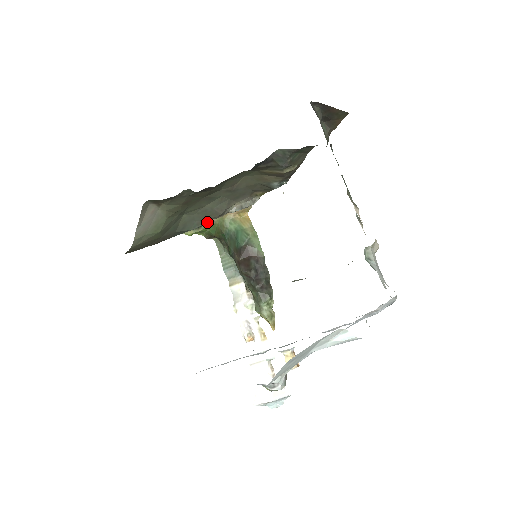
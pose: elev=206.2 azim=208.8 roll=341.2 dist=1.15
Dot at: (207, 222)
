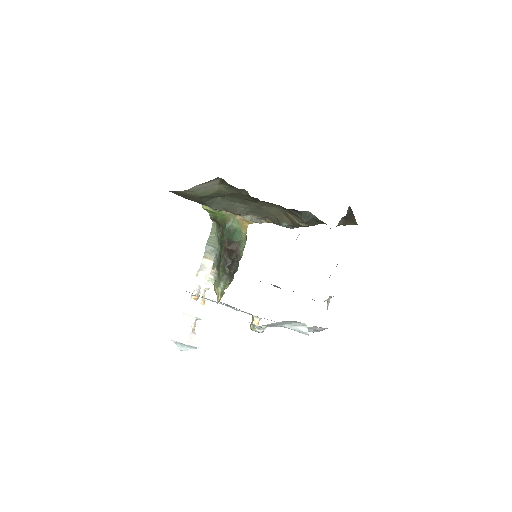
Dot at: occluded
